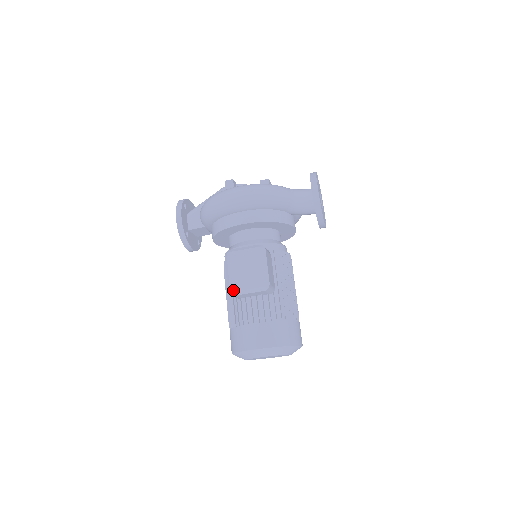
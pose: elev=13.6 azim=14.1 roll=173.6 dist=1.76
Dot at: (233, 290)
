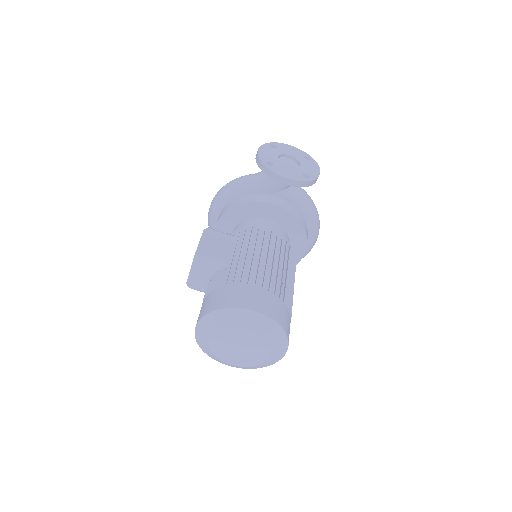
Dot at: (187, 281)
